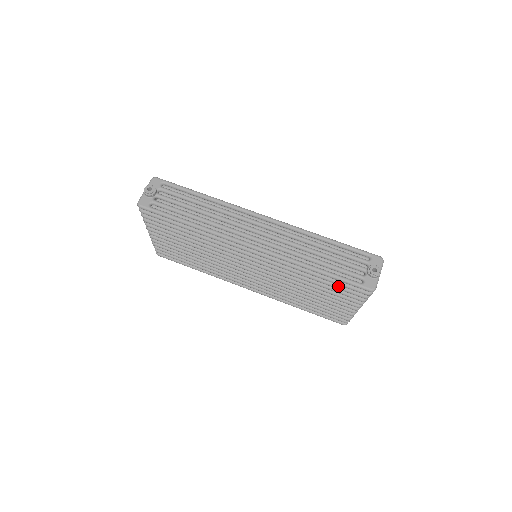
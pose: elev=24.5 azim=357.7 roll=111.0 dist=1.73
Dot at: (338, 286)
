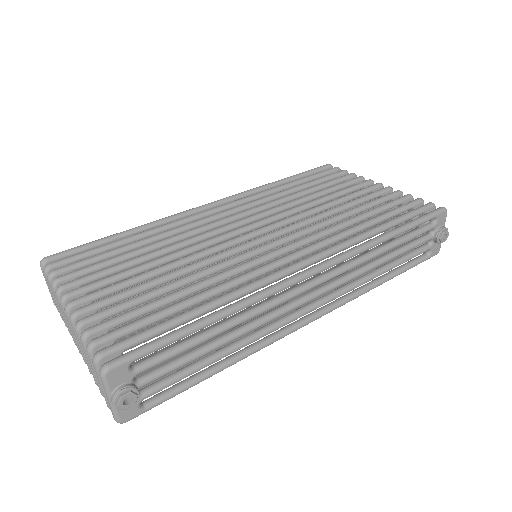
Dot at: occluded
